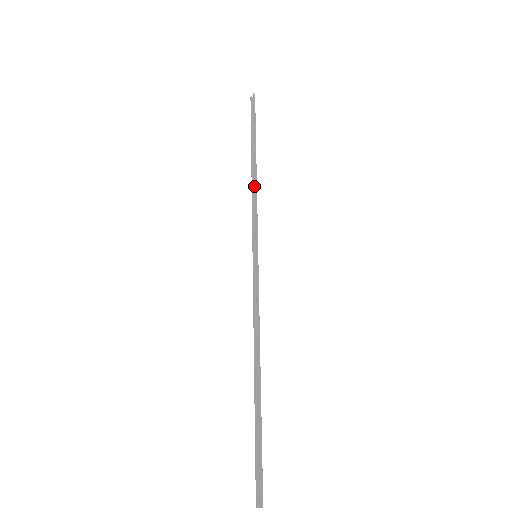
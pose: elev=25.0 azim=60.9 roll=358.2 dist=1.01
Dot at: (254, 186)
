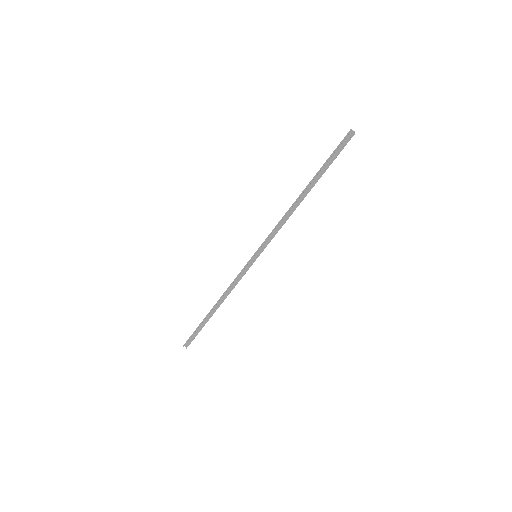
Dot at: (289, 211)
